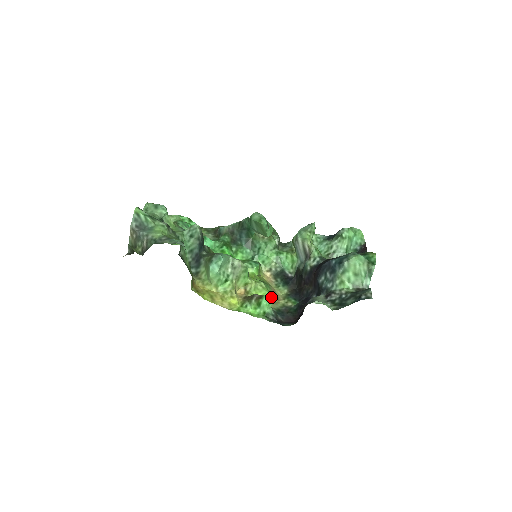
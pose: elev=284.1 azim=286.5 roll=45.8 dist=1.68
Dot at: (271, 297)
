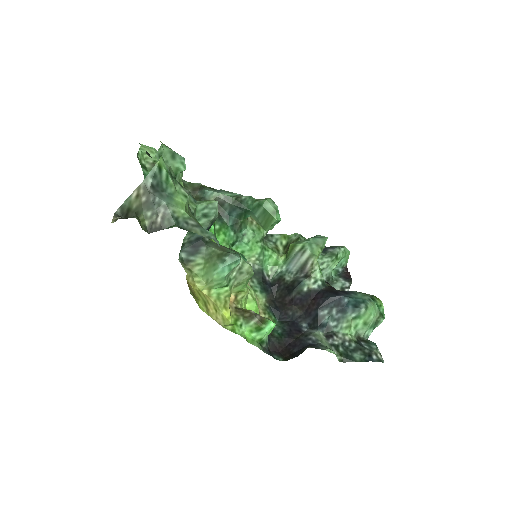
Dot at: occluded
